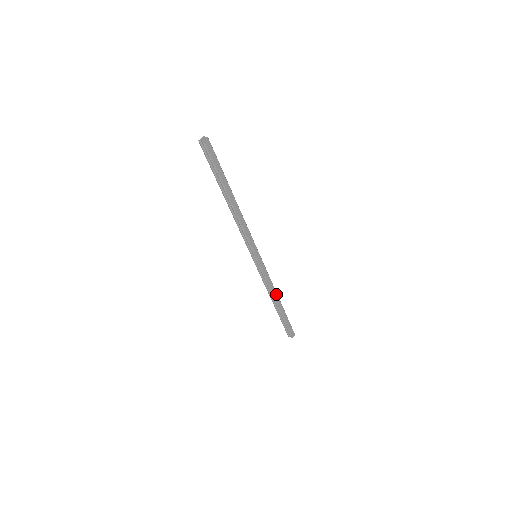
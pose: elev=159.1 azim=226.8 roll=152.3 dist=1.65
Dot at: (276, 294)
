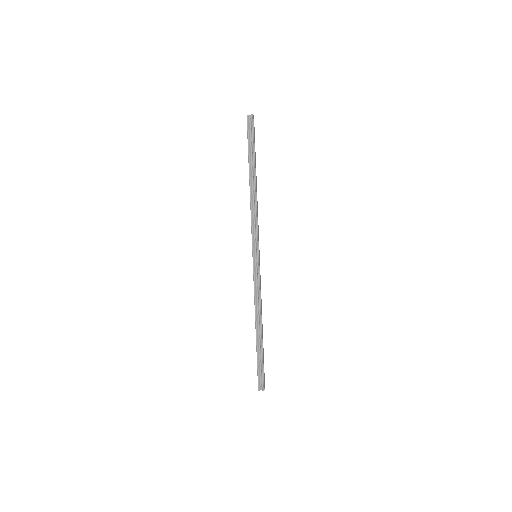
Dot at: (261, 315)
